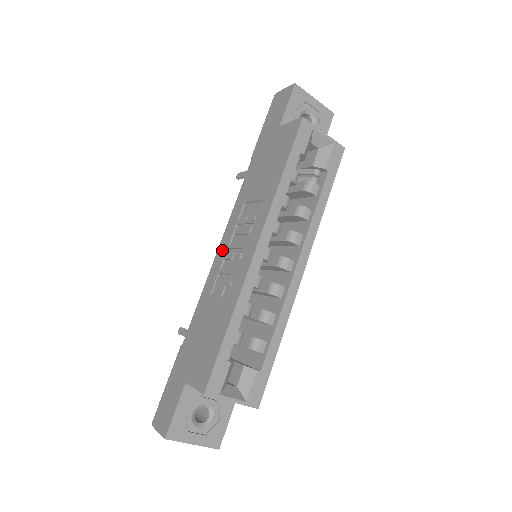
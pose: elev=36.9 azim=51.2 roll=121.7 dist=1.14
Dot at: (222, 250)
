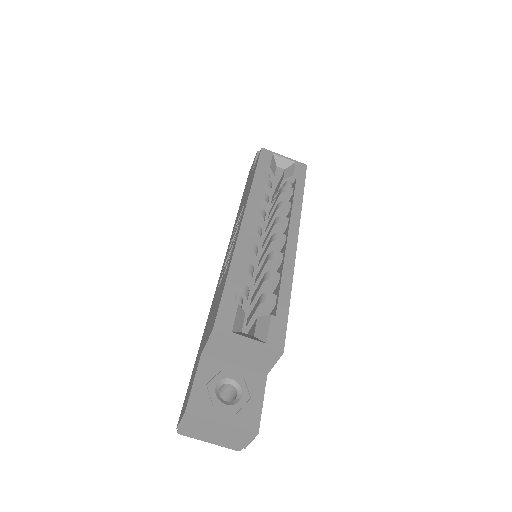
Dot at: (224, 261)
